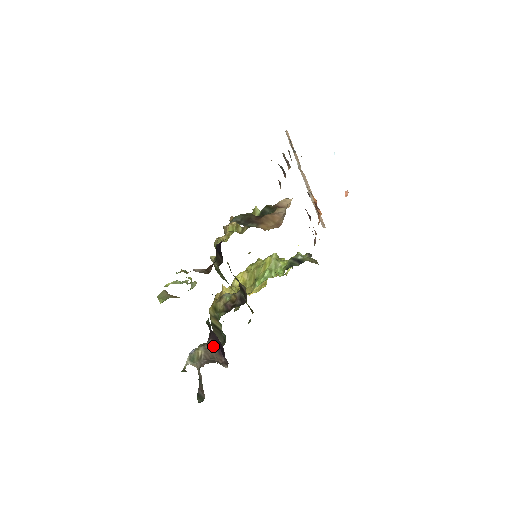
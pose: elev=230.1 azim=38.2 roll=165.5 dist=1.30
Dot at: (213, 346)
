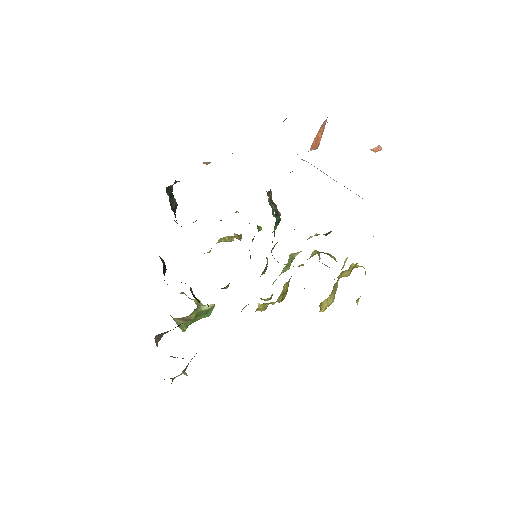
Dot at: occluded
